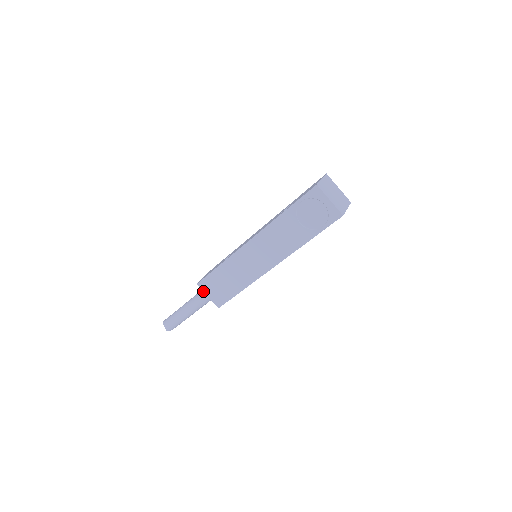
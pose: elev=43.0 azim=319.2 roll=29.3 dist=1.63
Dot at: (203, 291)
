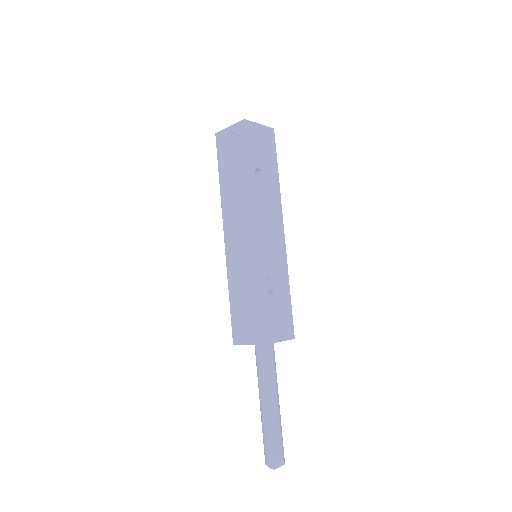
Dot at: (242, 344)
